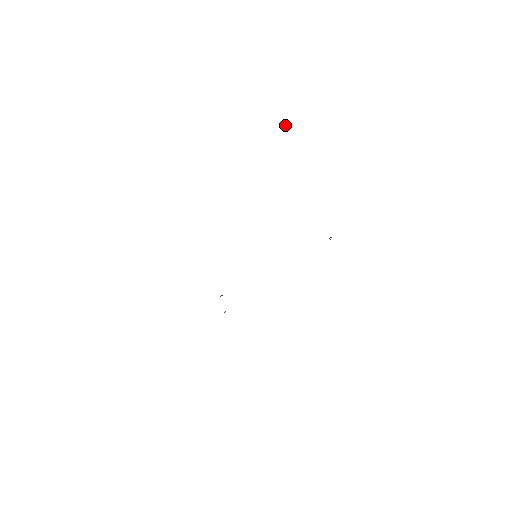
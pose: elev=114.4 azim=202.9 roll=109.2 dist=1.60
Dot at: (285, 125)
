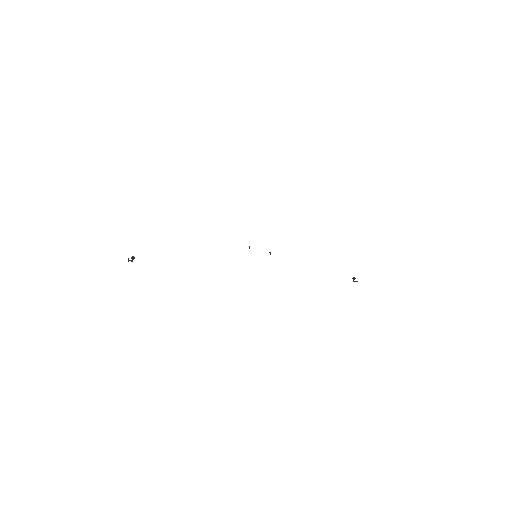
Dot at: occluded
